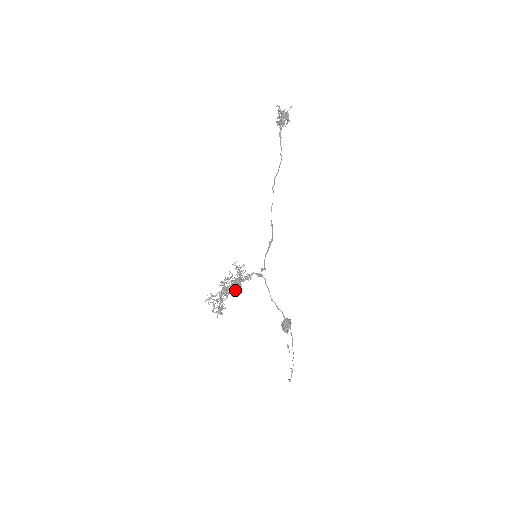
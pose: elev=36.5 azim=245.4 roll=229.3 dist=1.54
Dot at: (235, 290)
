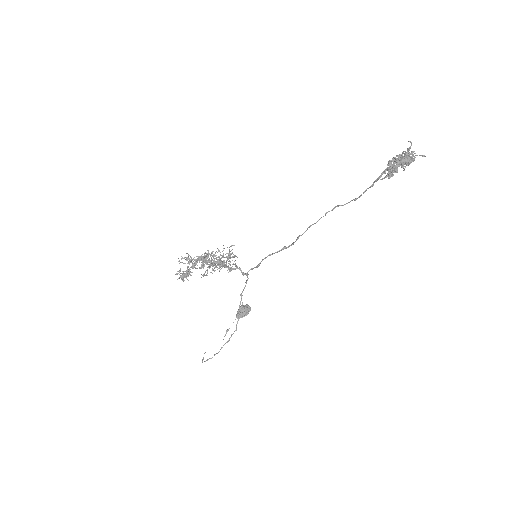
Dot at: occluded
